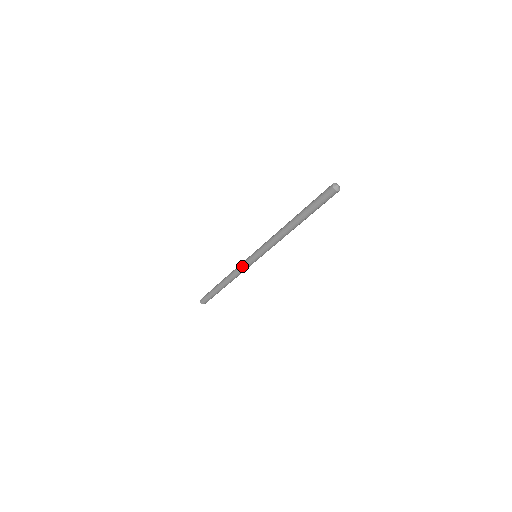
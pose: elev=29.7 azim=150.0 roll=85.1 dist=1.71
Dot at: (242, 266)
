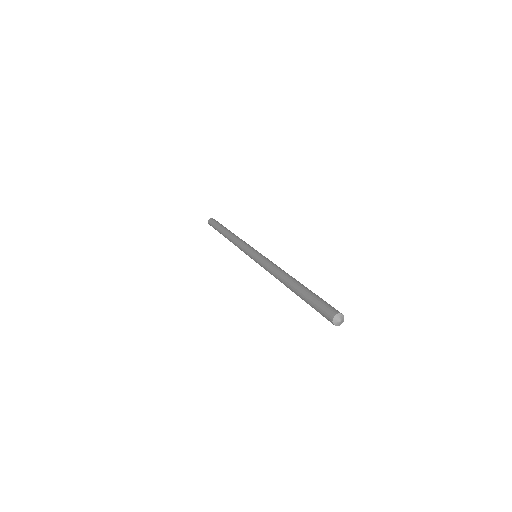
Dot at: (242, 248)
